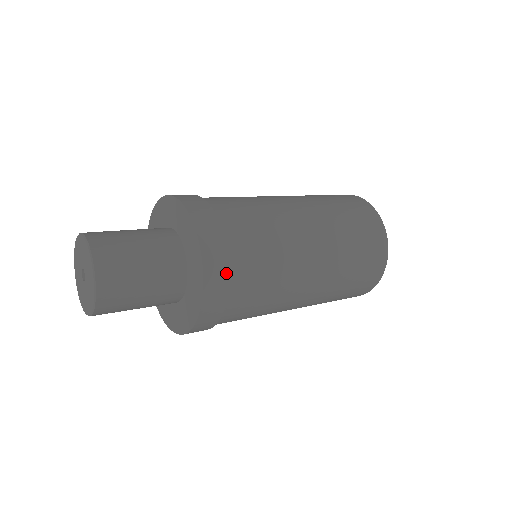
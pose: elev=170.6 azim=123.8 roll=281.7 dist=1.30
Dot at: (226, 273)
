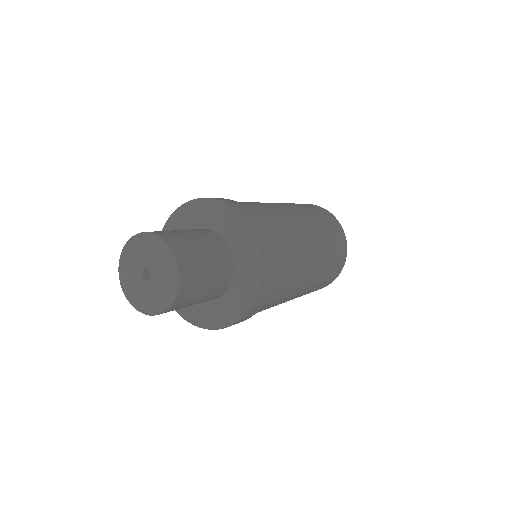
Dot at: (269, 241)
